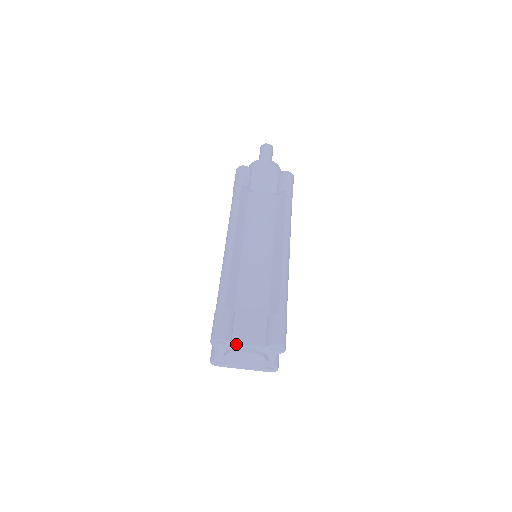
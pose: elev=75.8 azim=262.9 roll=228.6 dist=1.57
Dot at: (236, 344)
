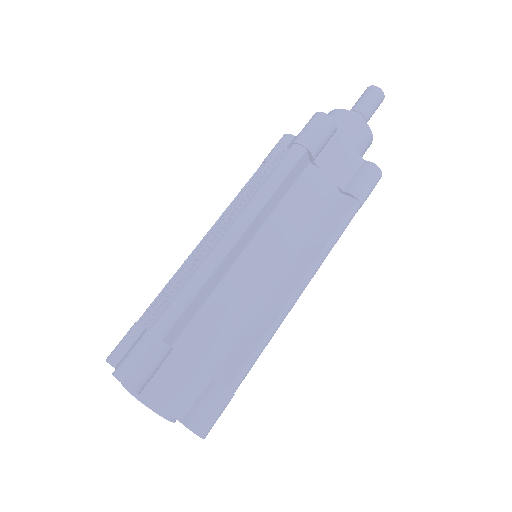
Dot at: (145, 397)
